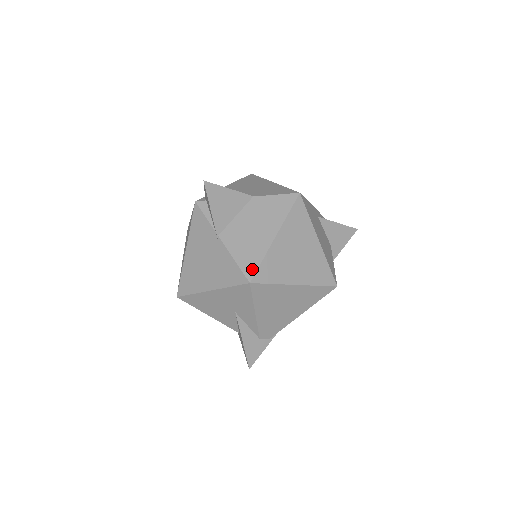
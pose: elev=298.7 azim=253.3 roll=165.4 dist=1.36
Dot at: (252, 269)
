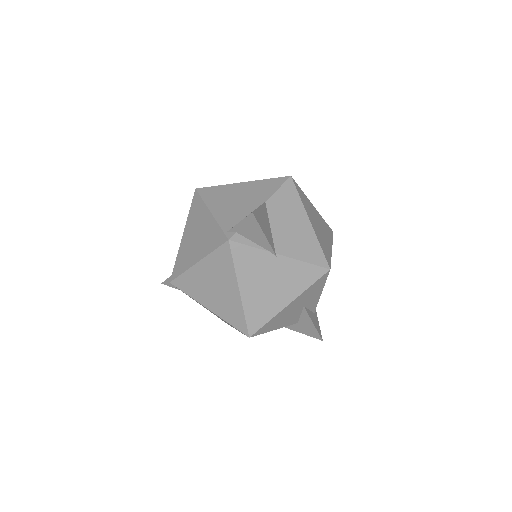
Dot at: (322, 258)
